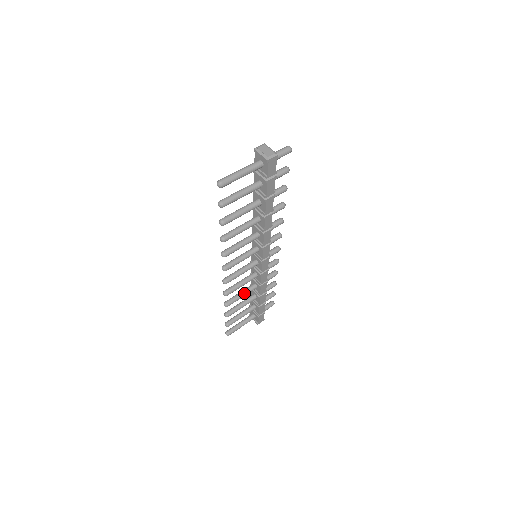
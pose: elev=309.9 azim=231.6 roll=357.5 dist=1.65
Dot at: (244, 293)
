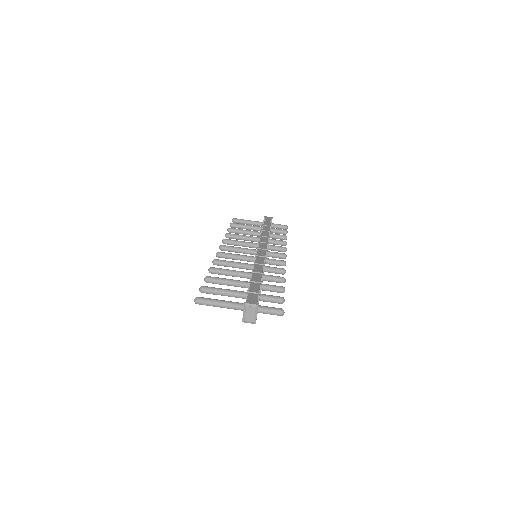
Dot at: (246, 240)
